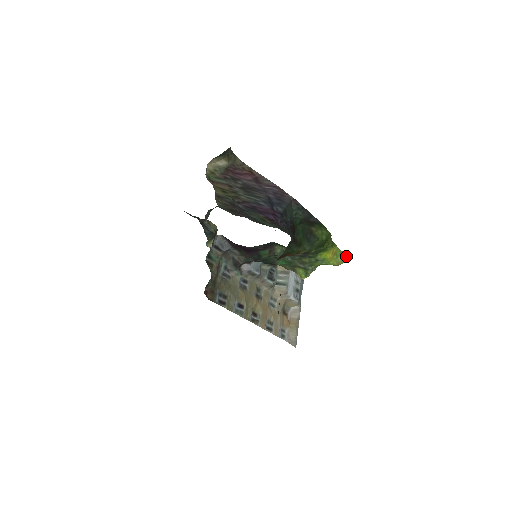
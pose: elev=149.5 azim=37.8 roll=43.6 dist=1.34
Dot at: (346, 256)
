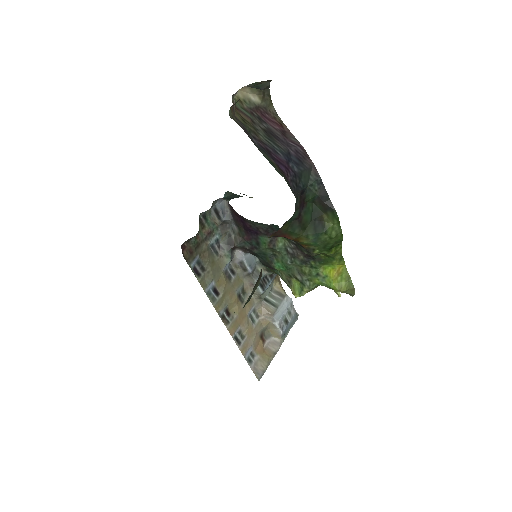
Dot at: (352, 284)
